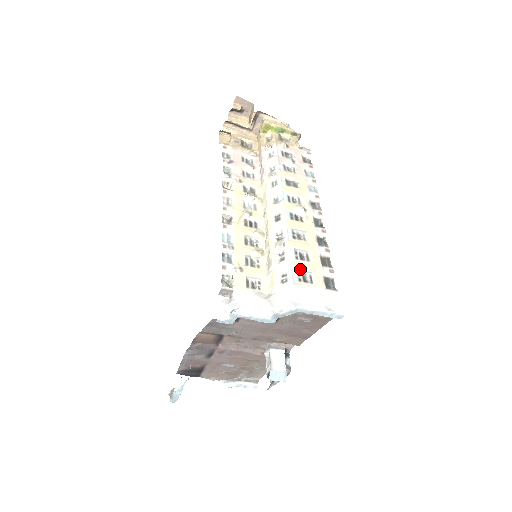
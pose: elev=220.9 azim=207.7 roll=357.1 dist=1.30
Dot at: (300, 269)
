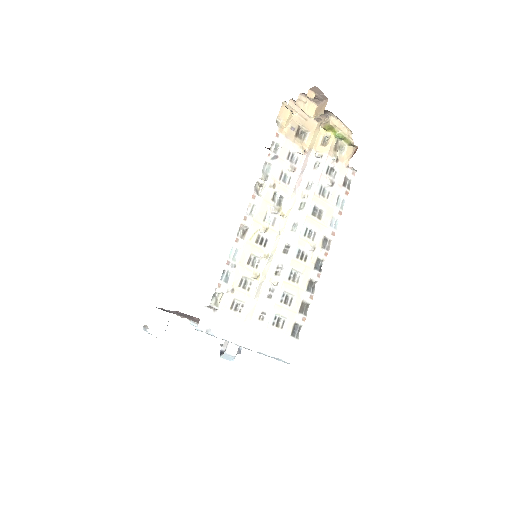
Dot at: (279, 313)
